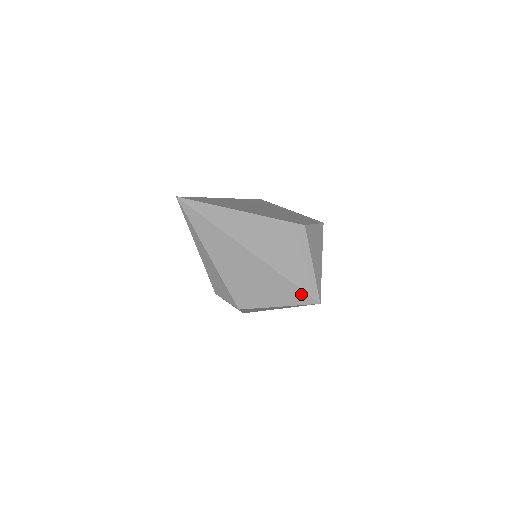
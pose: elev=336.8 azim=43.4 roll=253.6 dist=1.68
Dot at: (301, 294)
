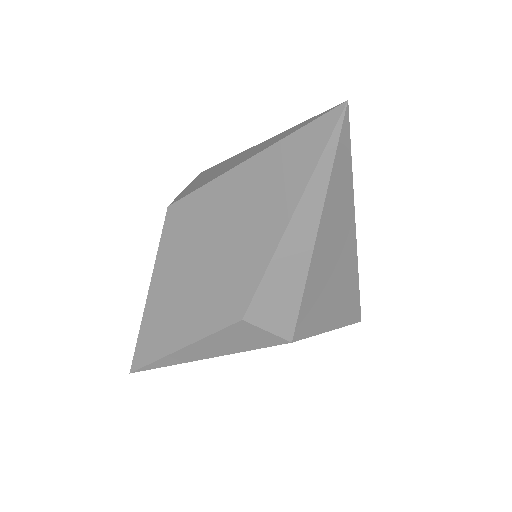
Dot at: (356, 308)
